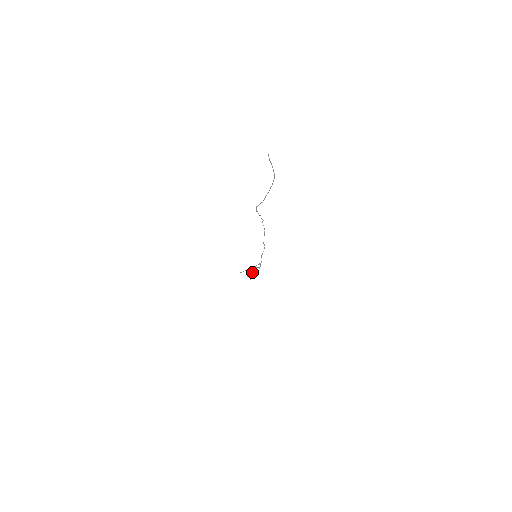
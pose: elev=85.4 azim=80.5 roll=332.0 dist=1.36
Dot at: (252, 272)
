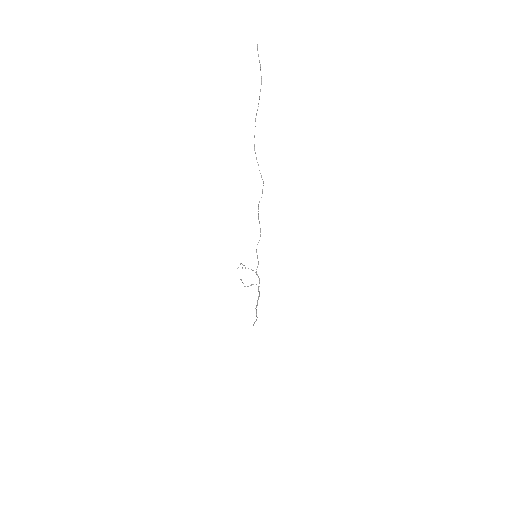
Dot at: (256, 306)
